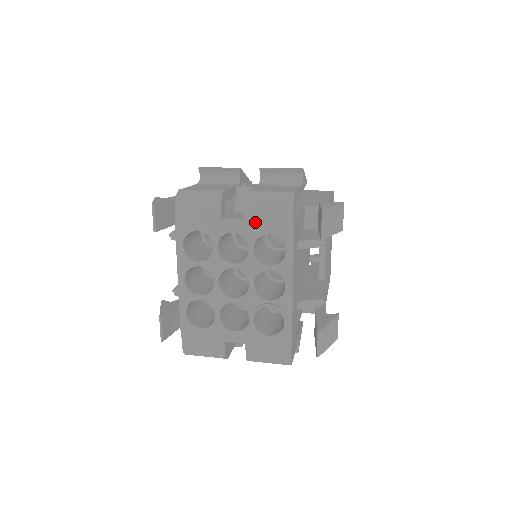
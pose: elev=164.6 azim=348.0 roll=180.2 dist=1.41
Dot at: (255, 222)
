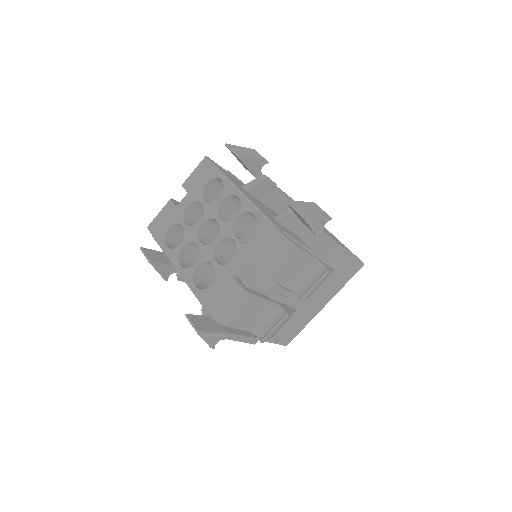
Dot at: (194, 187)
